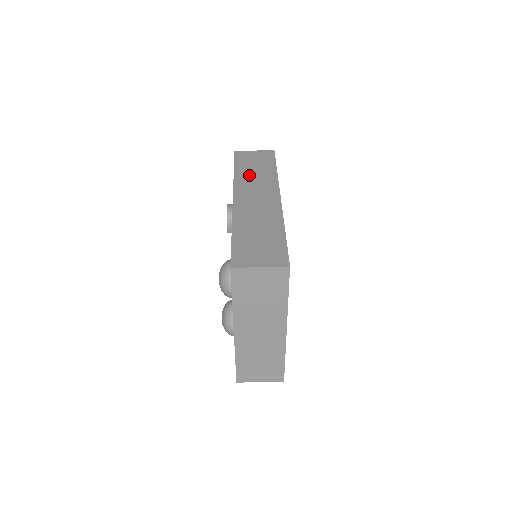
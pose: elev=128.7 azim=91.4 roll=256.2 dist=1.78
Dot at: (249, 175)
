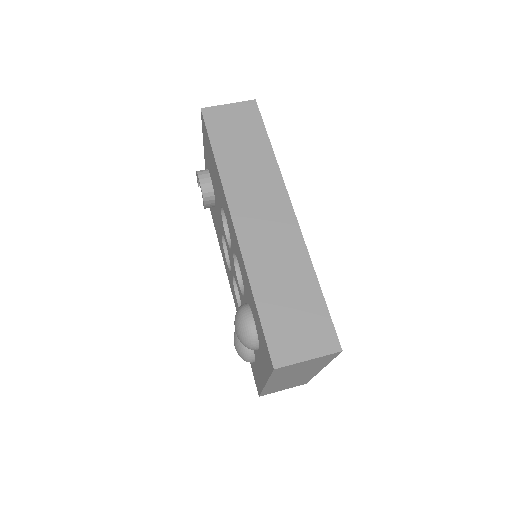
Dot at: (239, 166)
